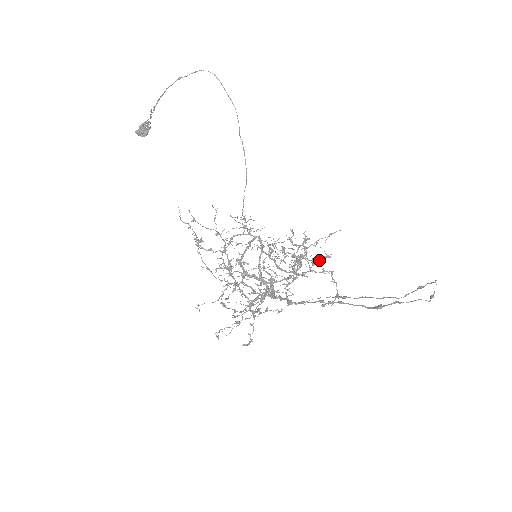
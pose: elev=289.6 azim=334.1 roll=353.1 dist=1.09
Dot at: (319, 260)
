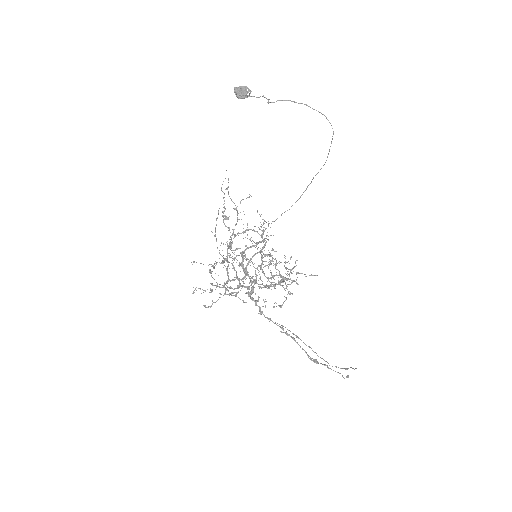
Dot at: occluded
